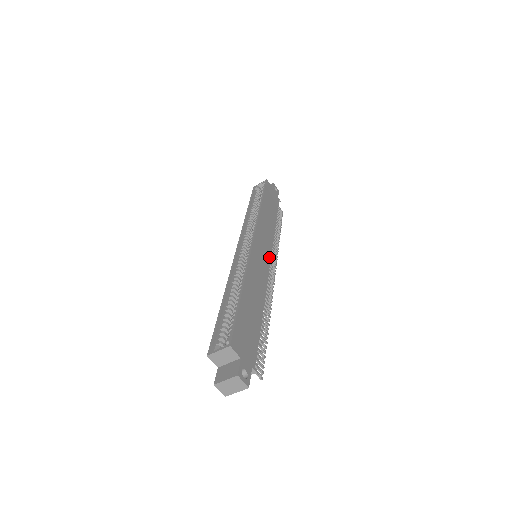
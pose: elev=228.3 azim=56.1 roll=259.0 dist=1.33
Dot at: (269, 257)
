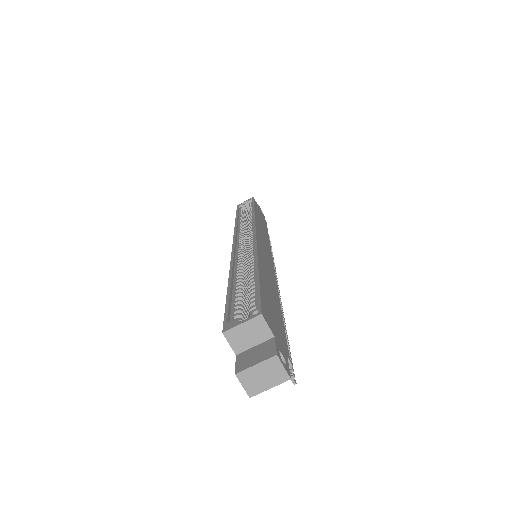
Dot at: (271, 259)
